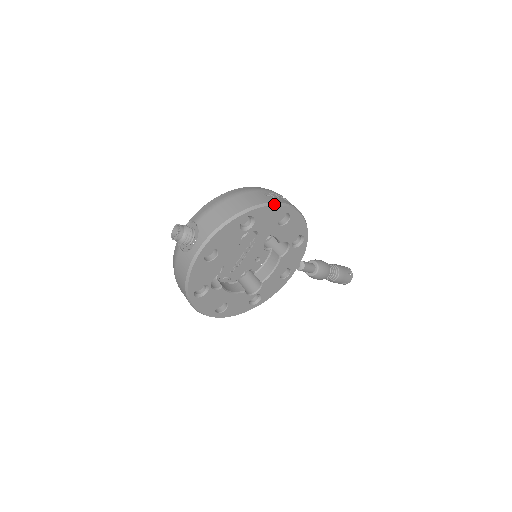
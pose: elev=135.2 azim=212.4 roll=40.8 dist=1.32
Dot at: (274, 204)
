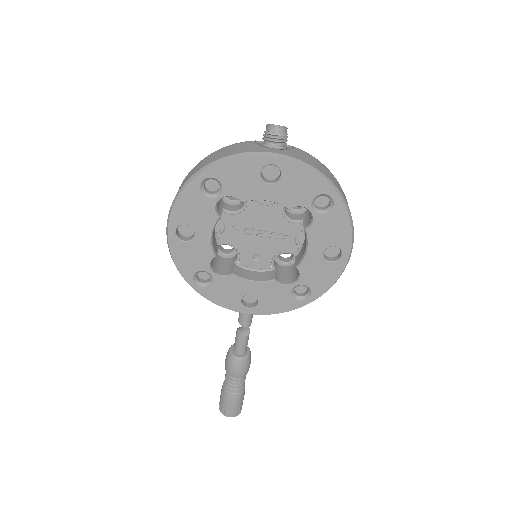
Dot at: (353, 228)
